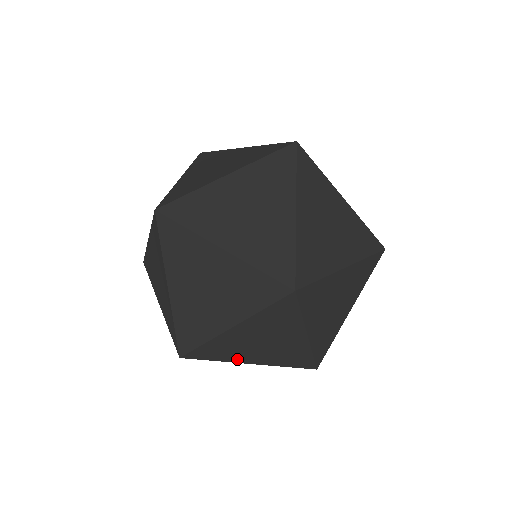
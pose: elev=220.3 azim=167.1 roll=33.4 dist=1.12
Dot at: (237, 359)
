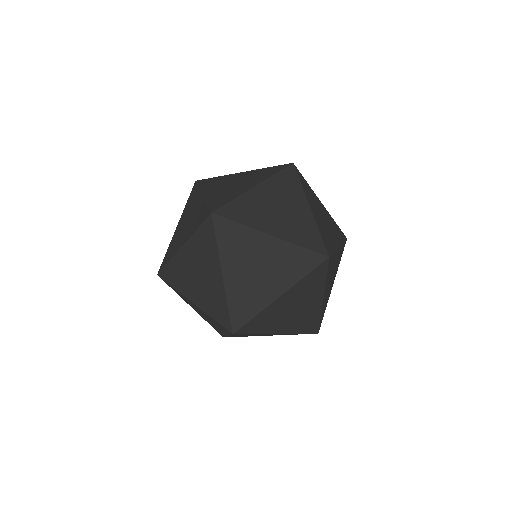
Dot at: (271, 330)
